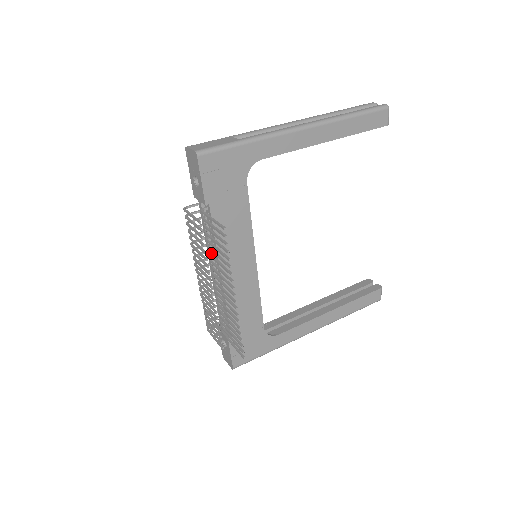
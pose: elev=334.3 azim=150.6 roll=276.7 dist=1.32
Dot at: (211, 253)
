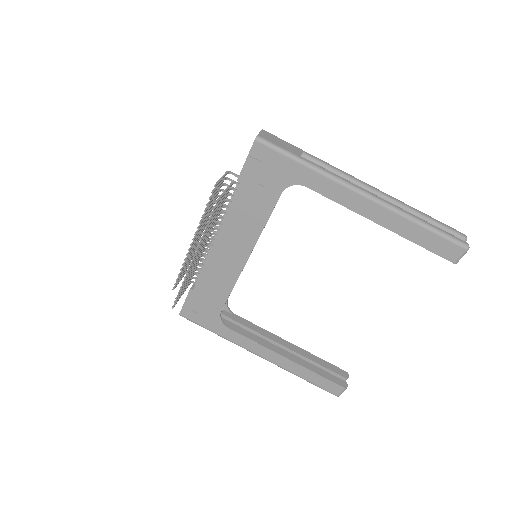
Dot at: occluded
